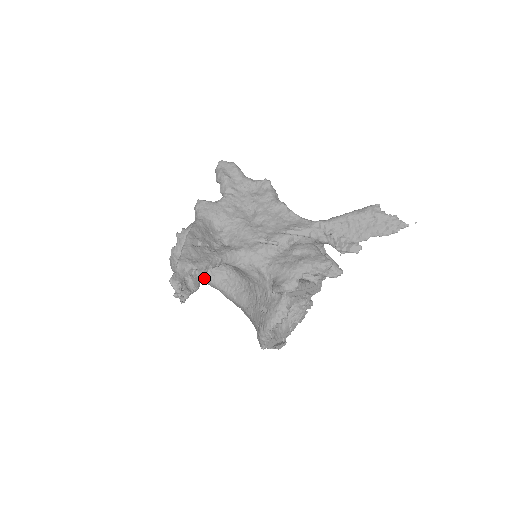
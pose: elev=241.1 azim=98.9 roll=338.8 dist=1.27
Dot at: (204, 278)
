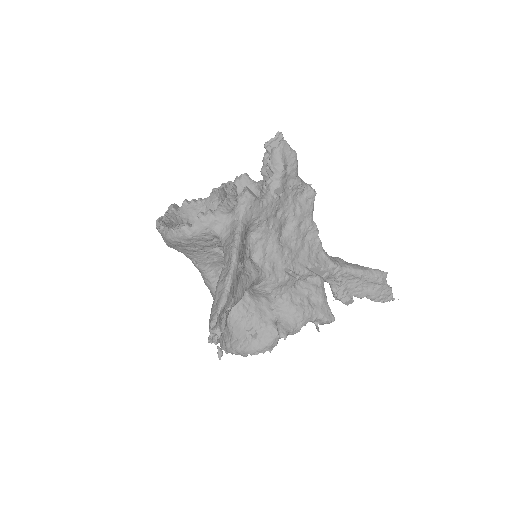
Dot at: (196, 261)
